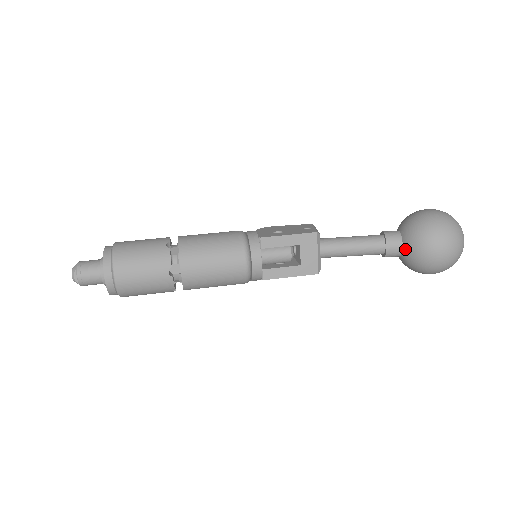
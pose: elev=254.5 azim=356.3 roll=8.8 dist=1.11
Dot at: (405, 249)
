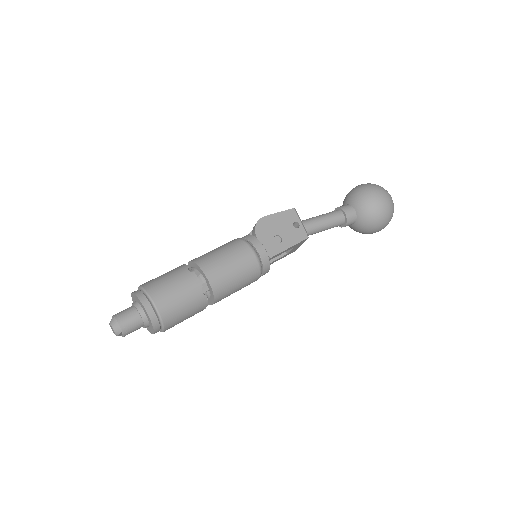
Dot at: (356, 226)
